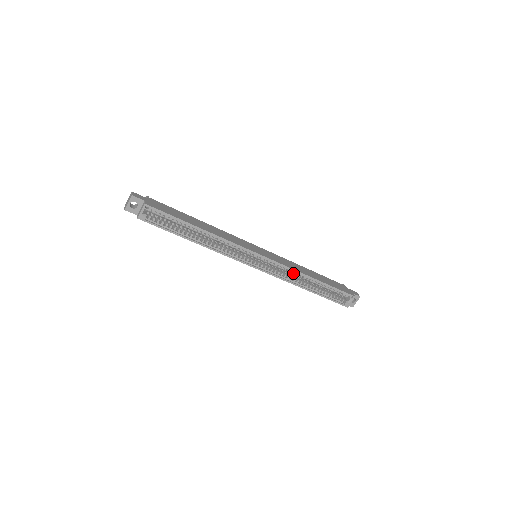
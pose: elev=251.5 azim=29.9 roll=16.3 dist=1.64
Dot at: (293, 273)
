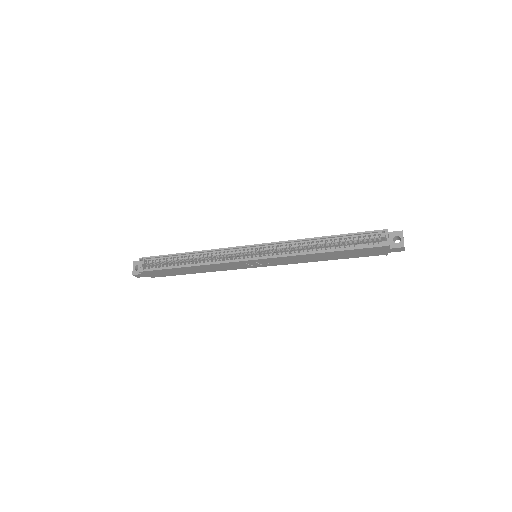
Dot at: (295, 246)
